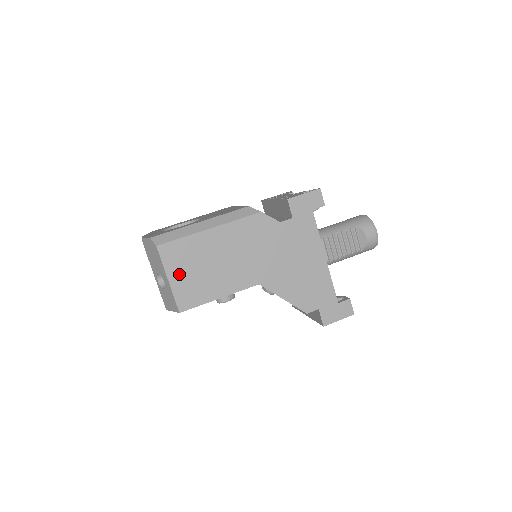
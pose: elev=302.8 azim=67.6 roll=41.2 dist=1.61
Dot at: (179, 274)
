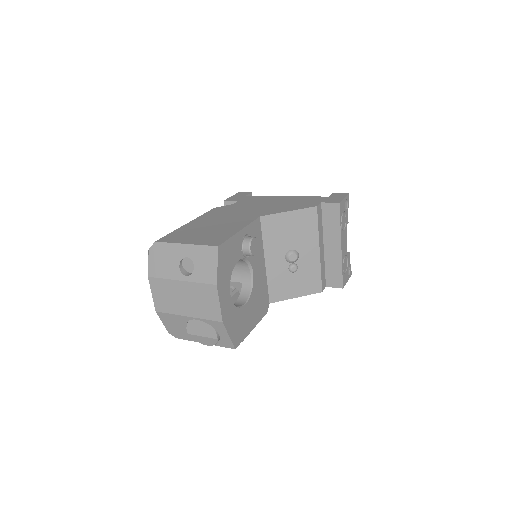
Dot at: (191, 239)
